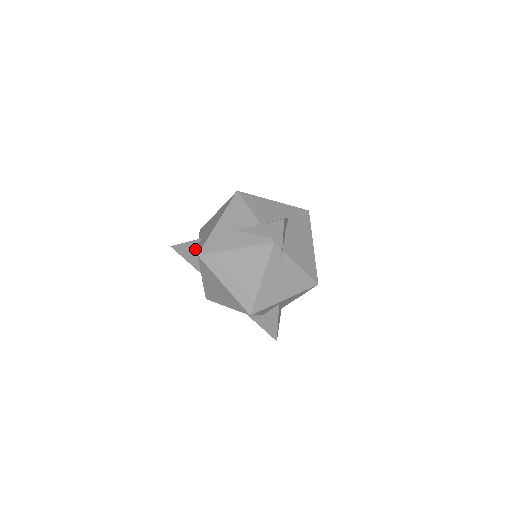
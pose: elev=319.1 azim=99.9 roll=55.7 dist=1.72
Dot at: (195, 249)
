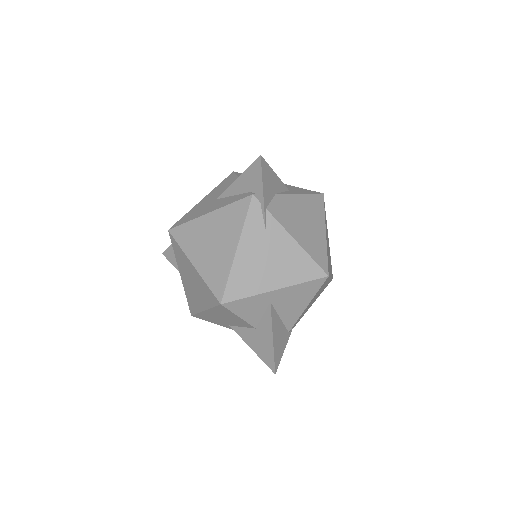
Dot at: occluded
